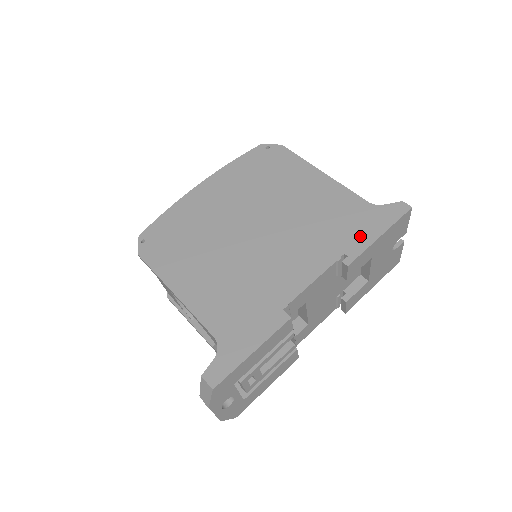
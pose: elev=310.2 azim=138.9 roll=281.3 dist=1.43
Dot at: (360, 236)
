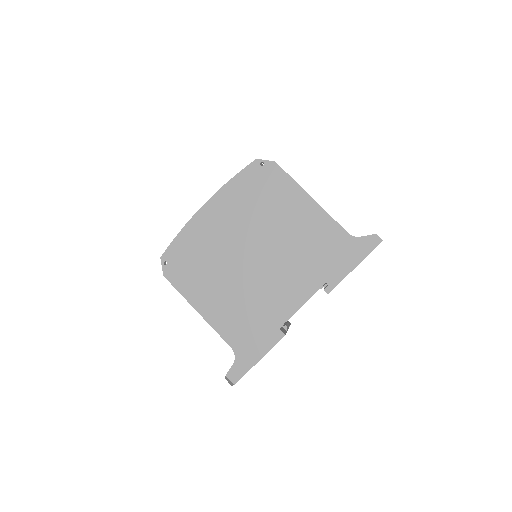
Dot at: (339, 267)
